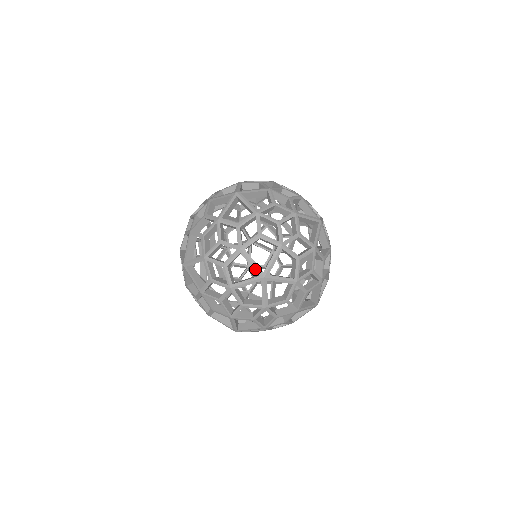
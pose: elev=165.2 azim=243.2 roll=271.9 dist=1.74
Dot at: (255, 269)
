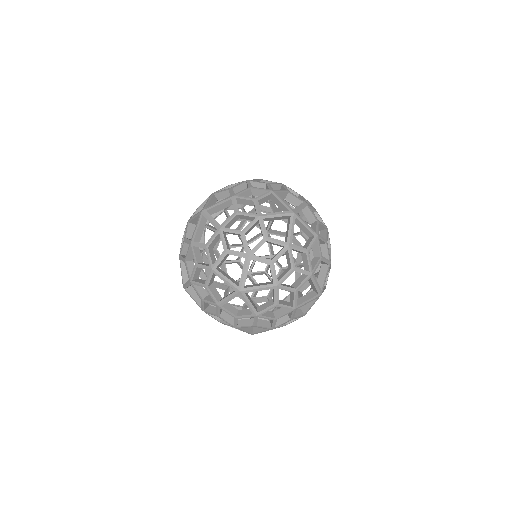
Dot at: (317, 289)
